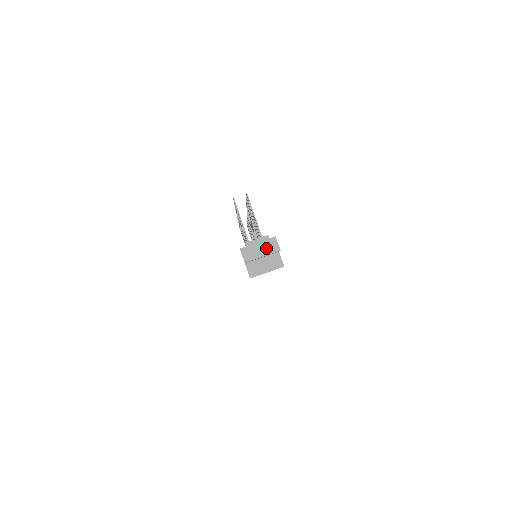
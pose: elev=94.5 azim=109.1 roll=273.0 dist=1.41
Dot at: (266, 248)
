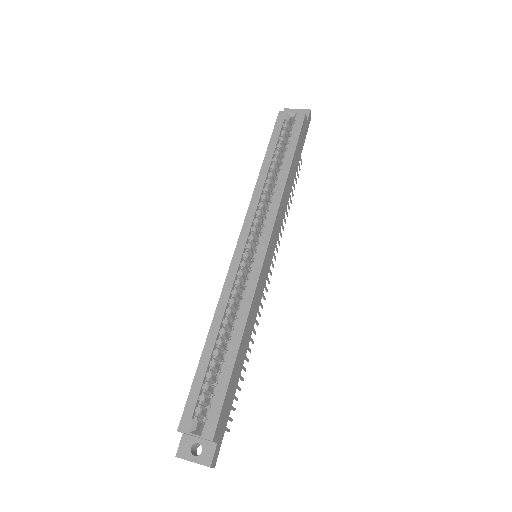
Dot at: occluded
